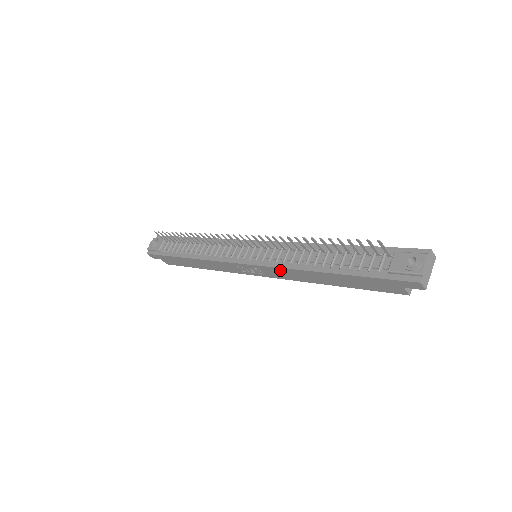
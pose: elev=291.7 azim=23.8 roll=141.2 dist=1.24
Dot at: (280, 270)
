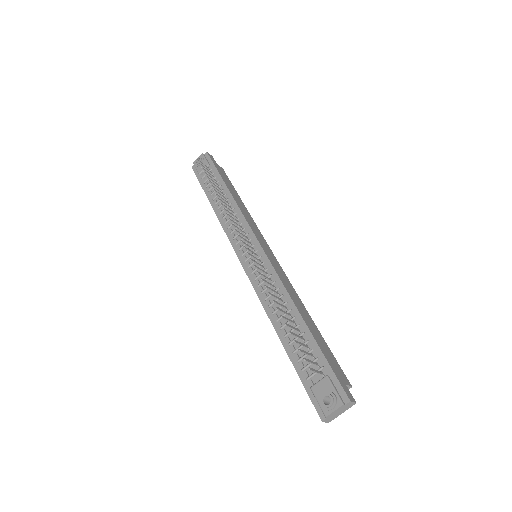
Dot at: (259, 294)
